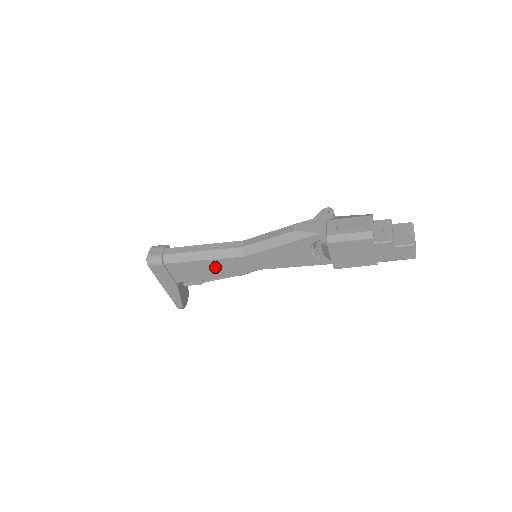
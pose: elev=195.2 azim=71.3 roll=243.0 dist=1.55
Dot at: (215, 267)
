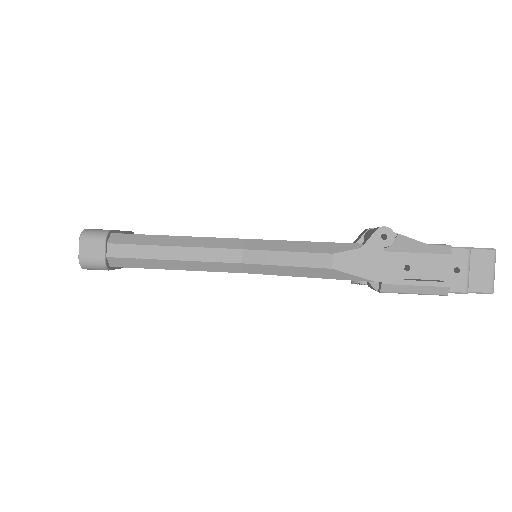
Dot at: occluded
